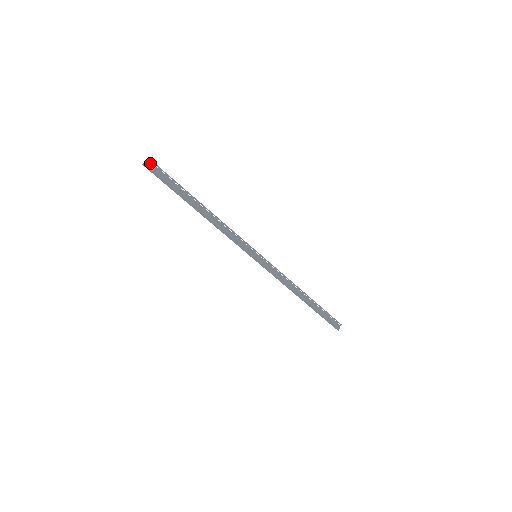
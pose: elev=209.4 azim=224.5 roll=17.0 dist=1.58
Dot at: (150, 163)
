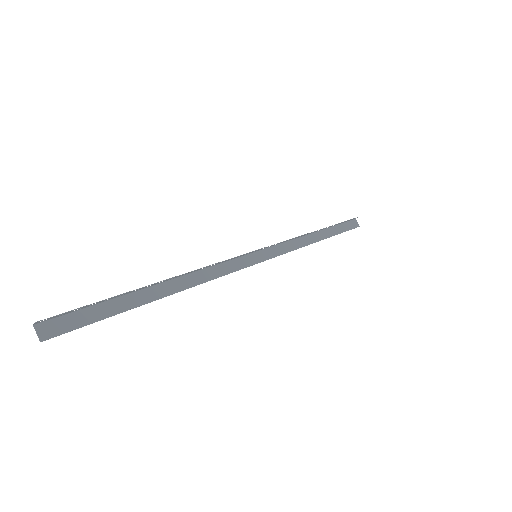
Dot at: (44, 321)
